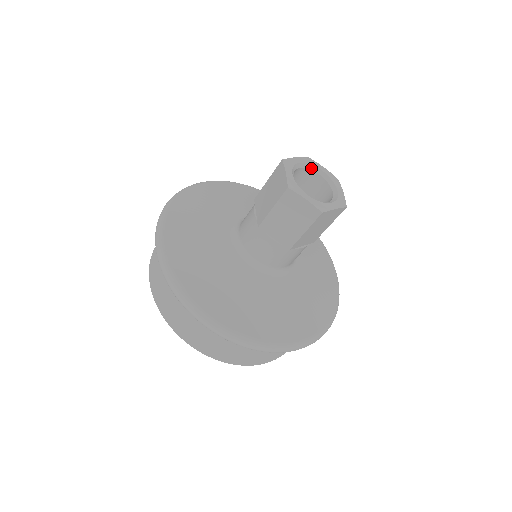
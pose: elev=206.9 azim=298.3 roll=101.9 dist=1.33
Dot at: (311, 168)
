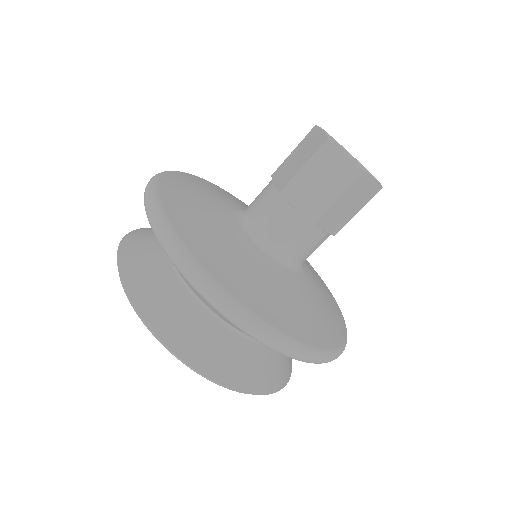
Dot at: occluded
